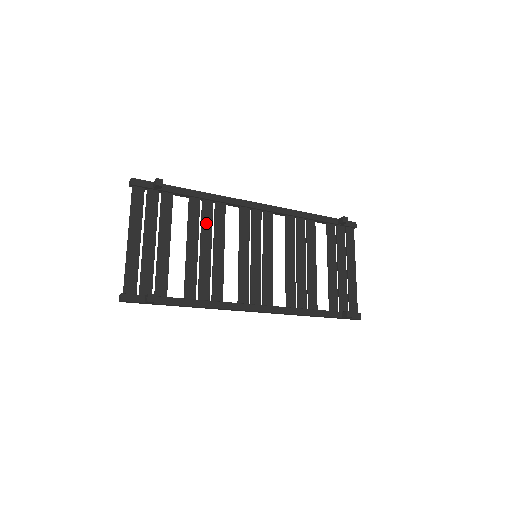
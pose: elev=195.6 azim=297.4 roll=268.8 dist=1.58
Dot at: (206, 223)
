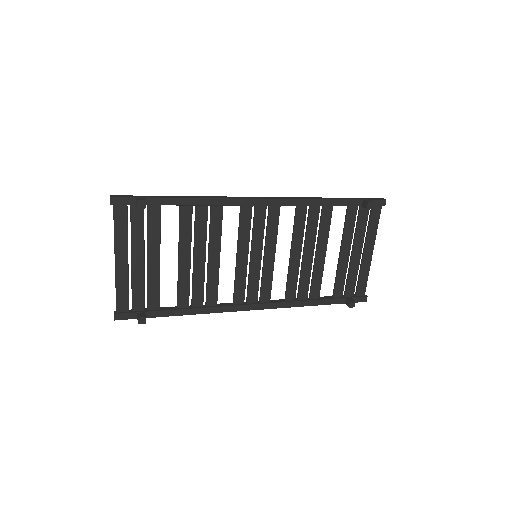
Dot at: (200, 231)
